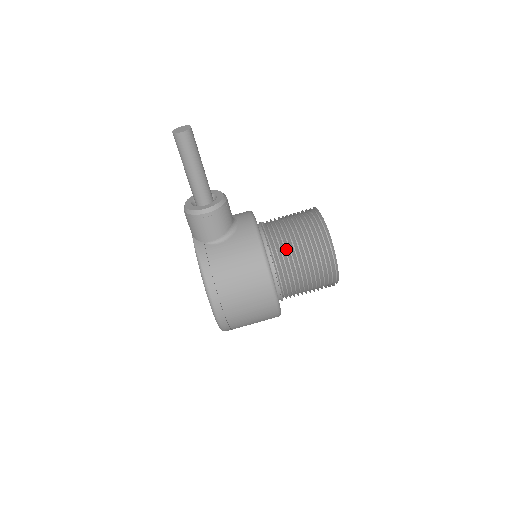
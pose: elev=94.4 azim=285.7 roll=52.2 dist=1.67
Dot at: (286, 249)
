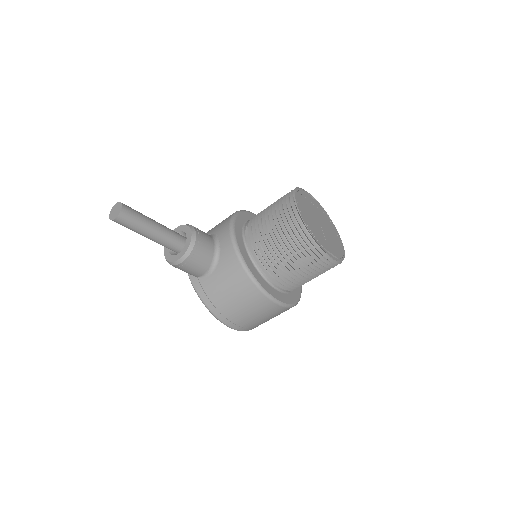
Dot at: (273, 258)
